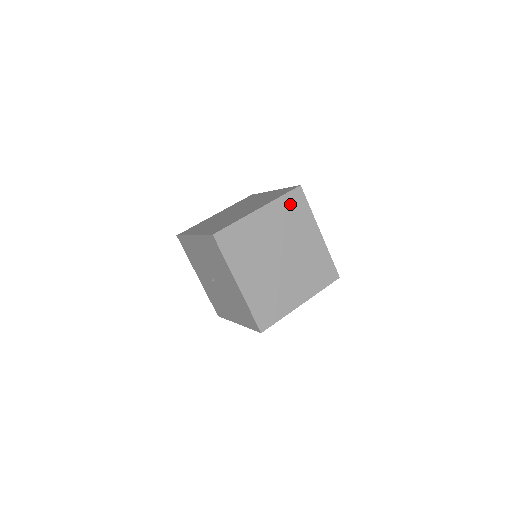
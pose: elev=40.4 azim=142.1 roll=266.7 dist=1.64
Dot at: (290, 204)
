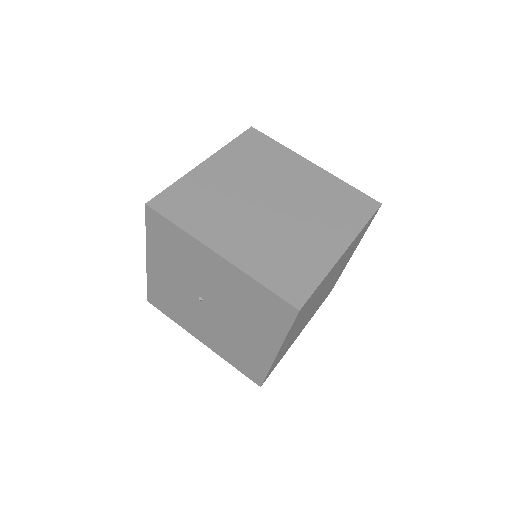
Dot at: (363, 231)
